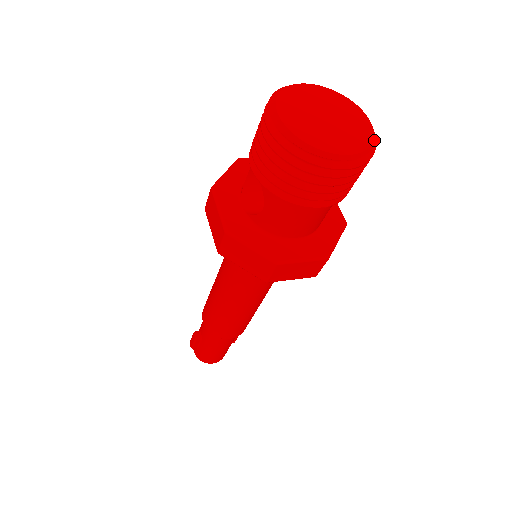
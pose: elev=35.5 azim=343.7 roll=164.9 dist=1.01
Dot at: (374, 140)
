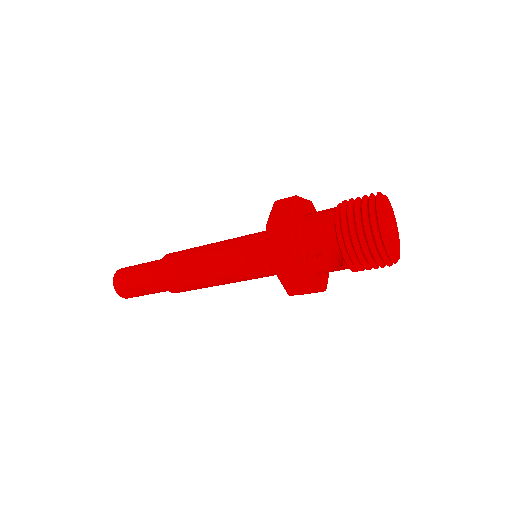
Dot at: (396, 225)
